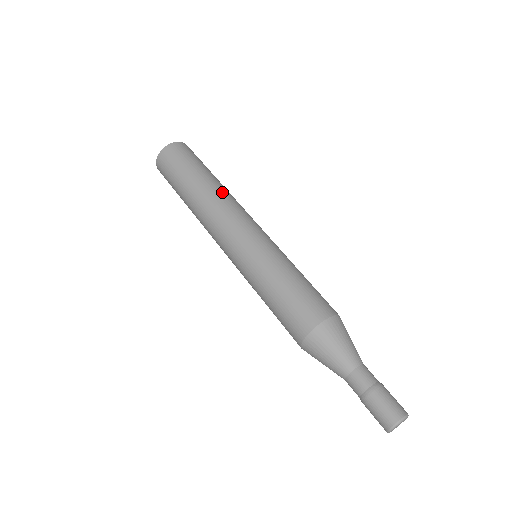
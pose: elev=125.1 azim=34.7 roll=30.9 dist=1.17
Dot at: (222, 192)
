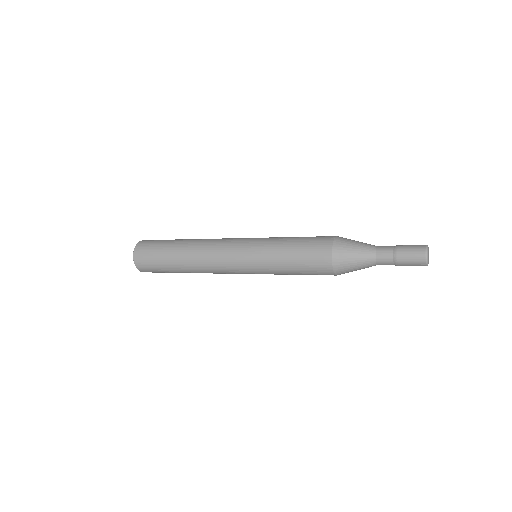
Dot at: (198, 241)
